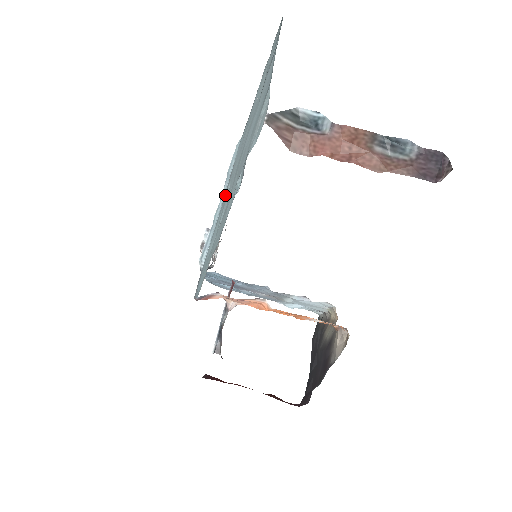
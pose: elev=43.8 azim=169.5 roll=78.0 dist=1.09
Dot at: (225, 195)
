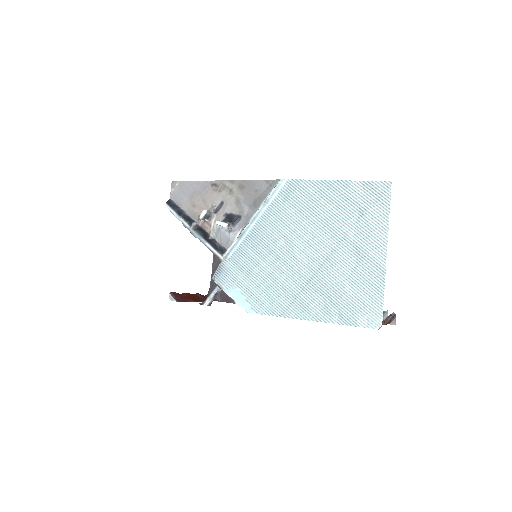
Dot at: (275, 240)
